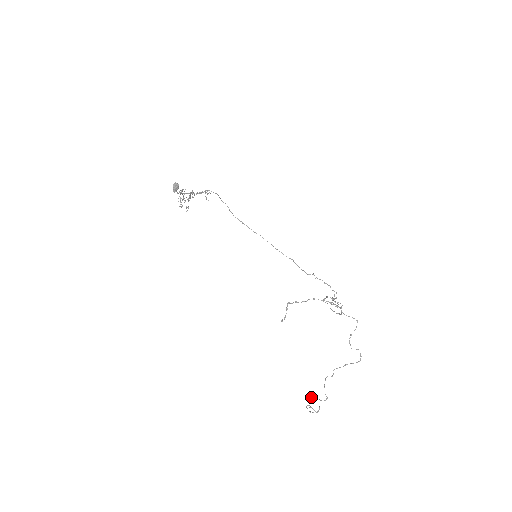
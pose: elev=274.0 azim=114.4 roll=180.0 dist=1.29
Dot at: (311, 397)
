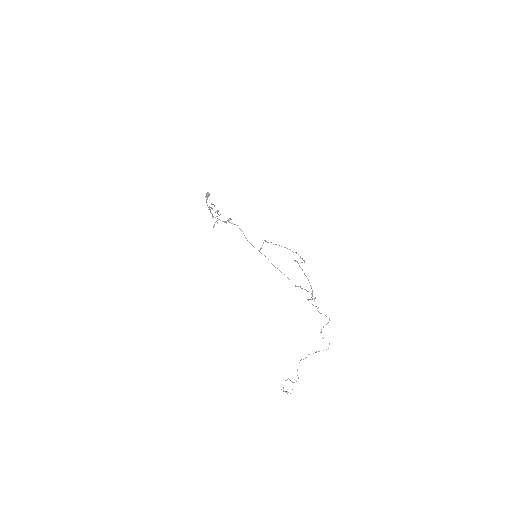
Dot at: (286, 380)
